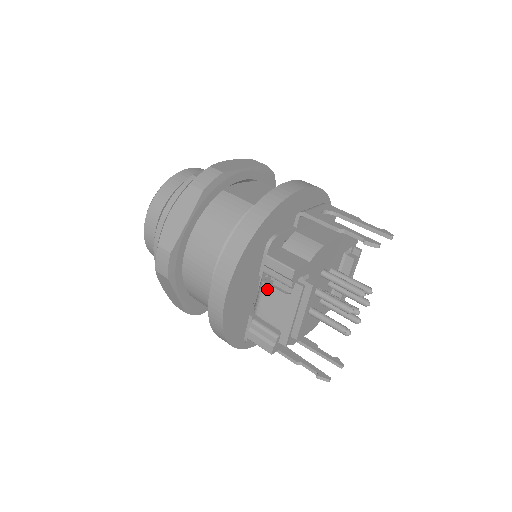
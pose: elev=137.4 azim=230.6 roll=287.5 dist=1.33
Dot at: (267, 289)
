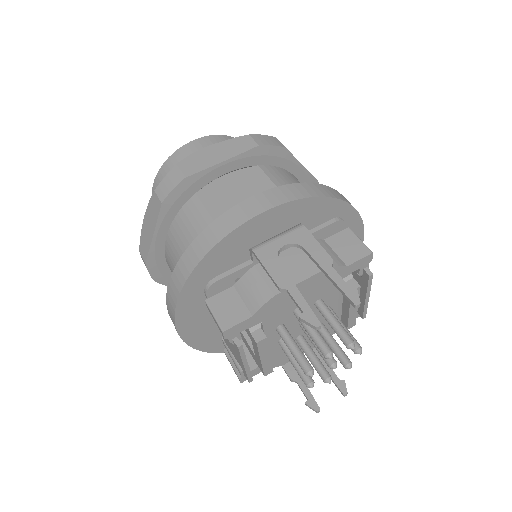
Dot at: occluded
